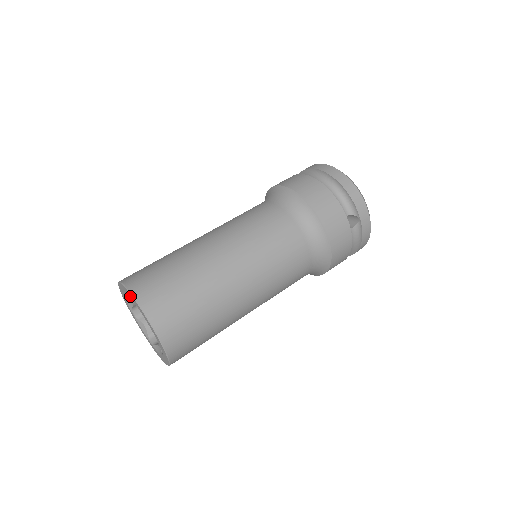
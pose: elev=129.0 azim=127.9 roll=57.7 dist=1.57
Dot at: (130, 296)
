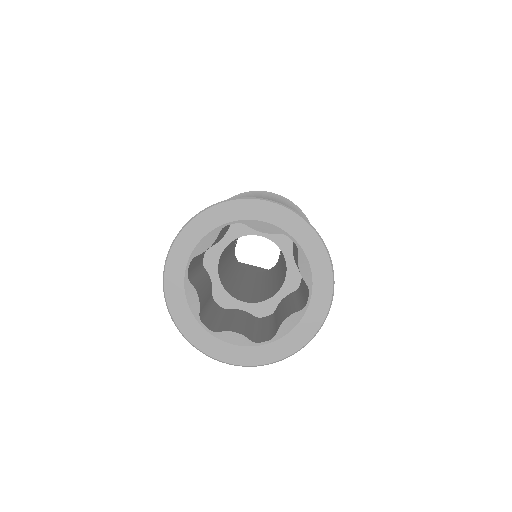
Dot at: (291, 224)
